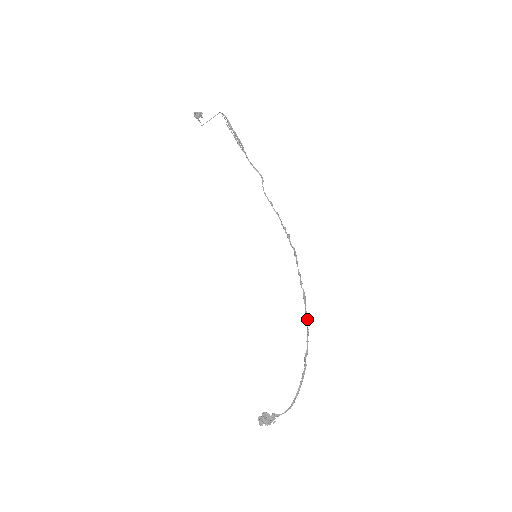
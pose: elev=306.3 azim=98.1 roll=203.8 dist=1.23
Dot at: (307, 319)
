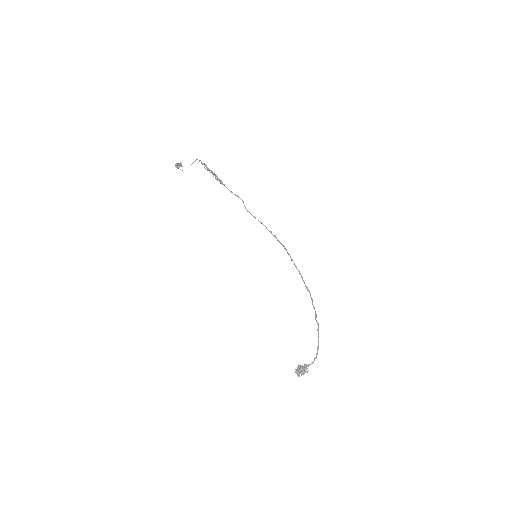
Dot at: (308, 291)
